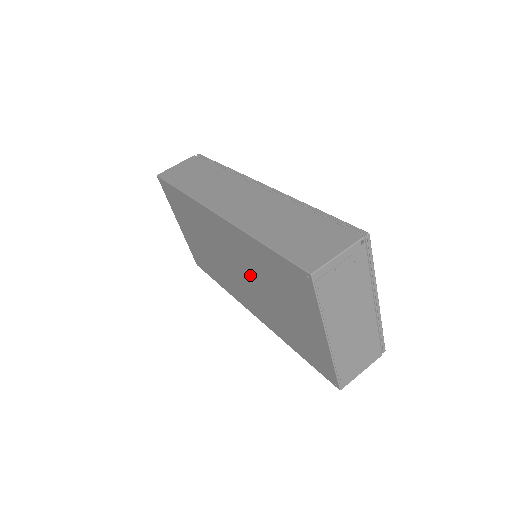
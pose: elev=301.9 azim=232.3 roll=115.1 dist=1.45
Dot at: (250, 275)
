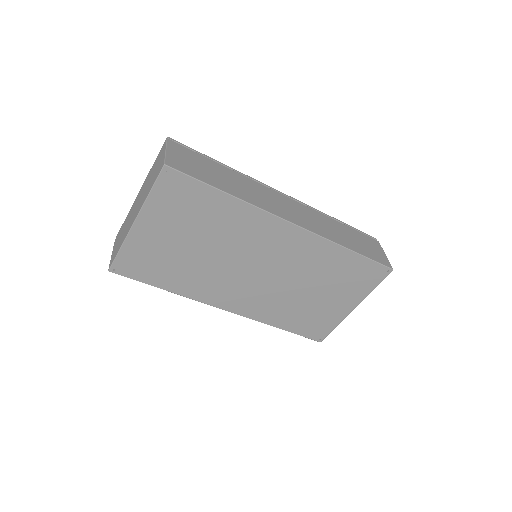
Dot at: (285, 275)
